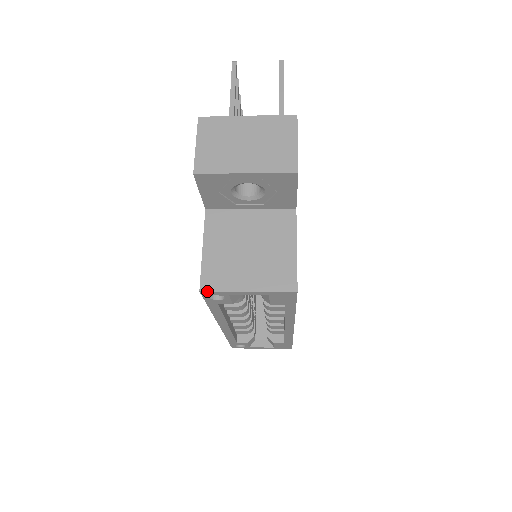
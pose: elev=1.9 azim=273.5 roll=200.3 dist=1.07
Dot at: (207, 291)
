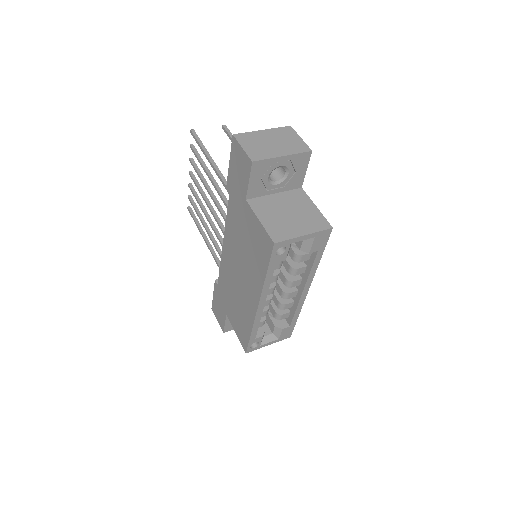
Dot at: (279, 242)
